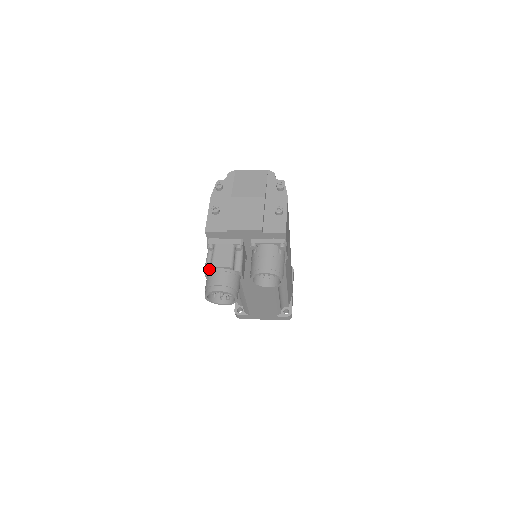
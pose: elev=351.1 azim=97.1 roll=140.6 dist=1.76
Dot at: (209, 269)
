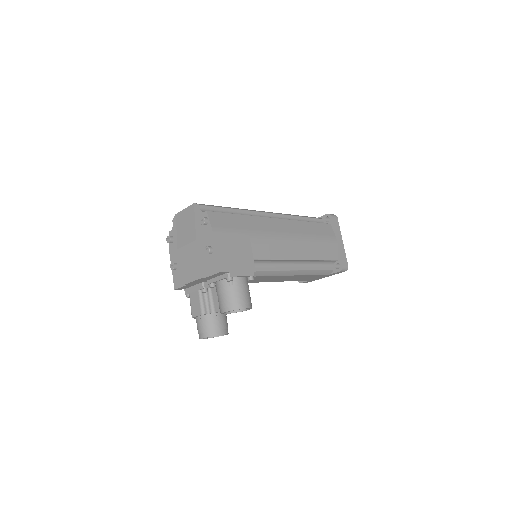
Dot at: occluded
